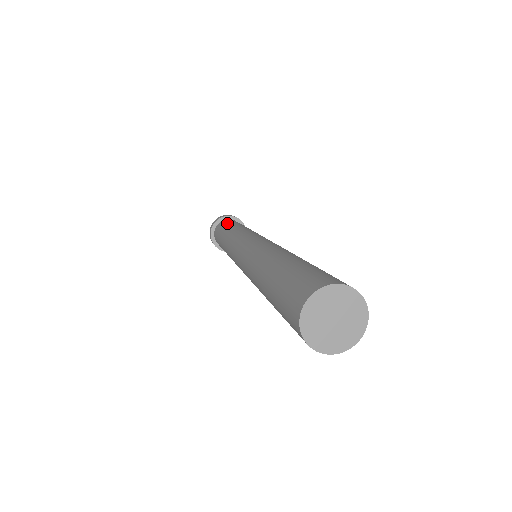
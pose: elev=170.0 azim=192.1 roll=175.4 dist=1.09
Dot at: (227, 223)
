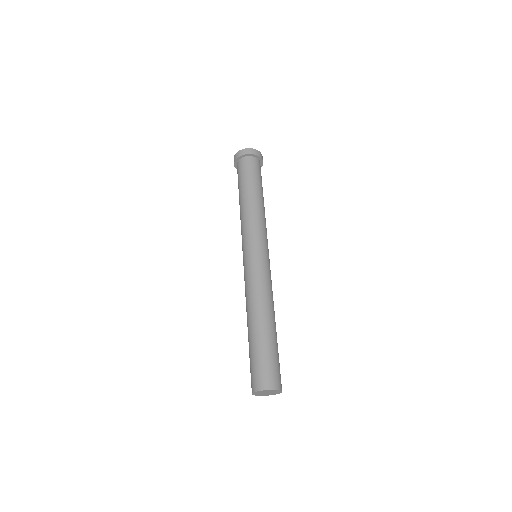
Dot at: (240, 178)
